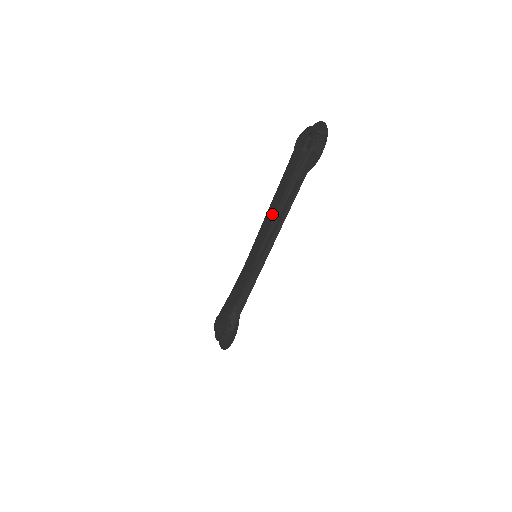
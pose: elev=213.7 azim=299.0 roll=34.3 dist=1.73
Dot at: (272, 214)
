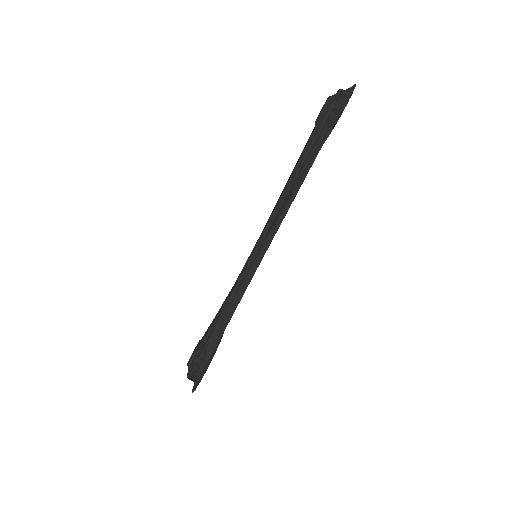
Dot at: occluded
